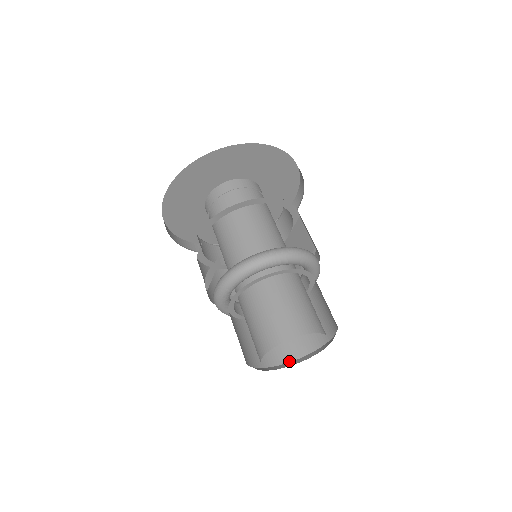
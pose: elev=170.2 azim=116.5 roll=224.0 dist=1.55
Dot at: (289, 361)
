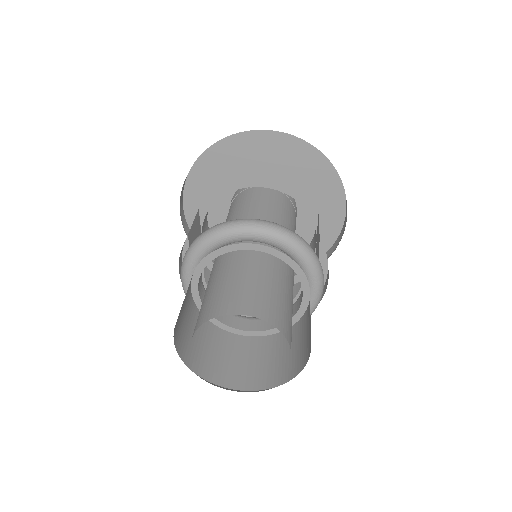
Dot at: (266, 388)
